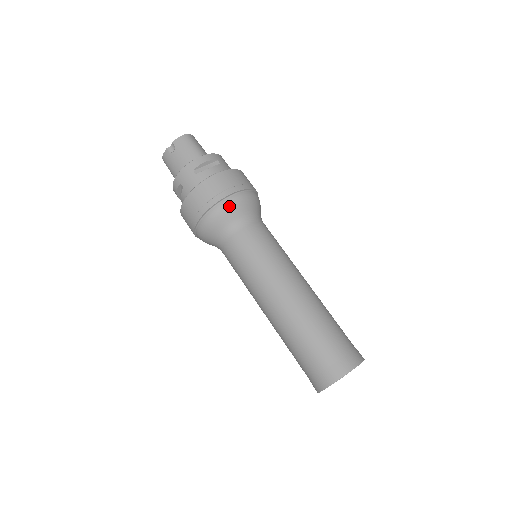
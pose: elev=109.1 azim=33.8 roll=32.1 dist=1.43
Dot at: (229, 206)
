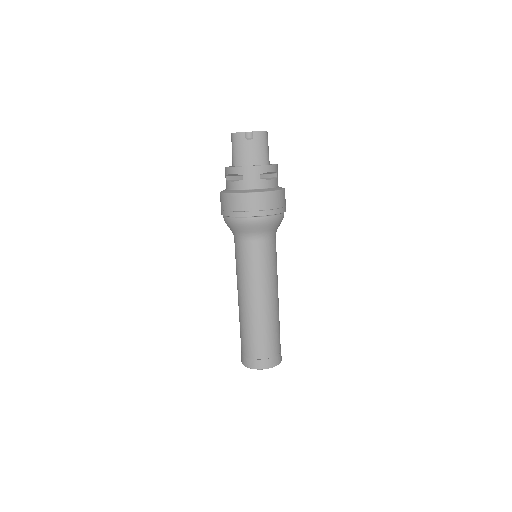
Dot at: (270, 222)
